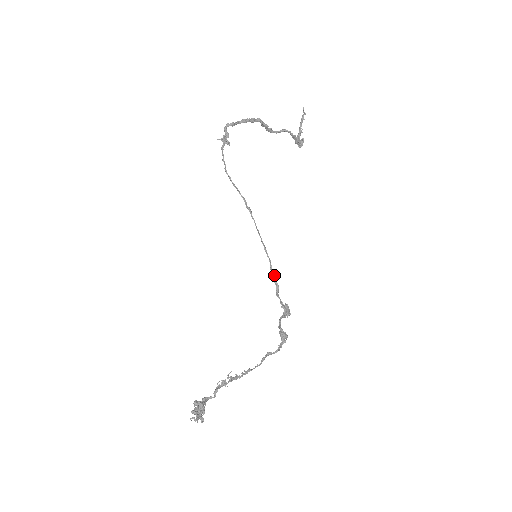
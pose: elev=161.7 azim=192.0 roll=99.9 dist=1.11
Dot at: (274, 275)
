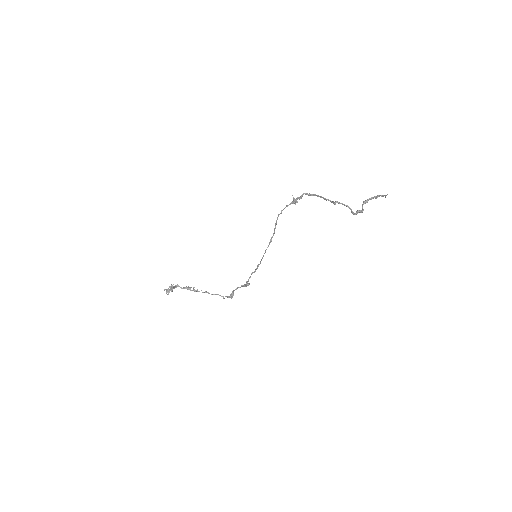
Dot at: (257, 268)
